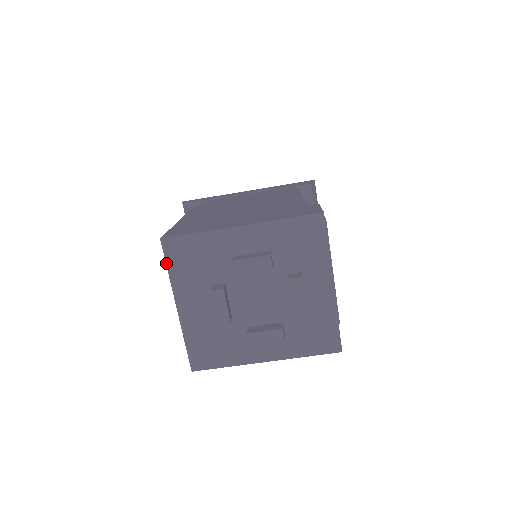
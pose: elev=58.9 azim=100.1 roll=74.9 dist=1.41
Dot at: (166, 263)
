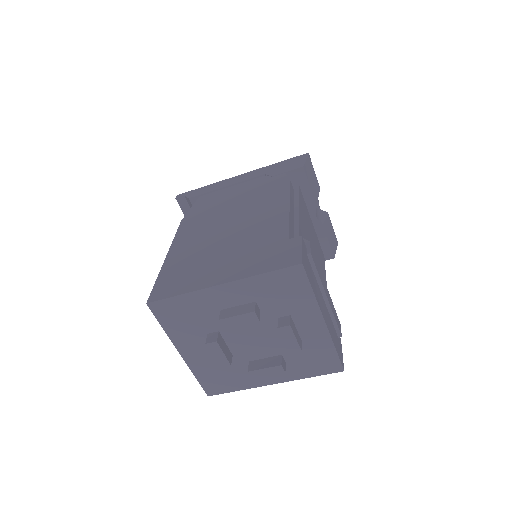
Dot at: occluded
